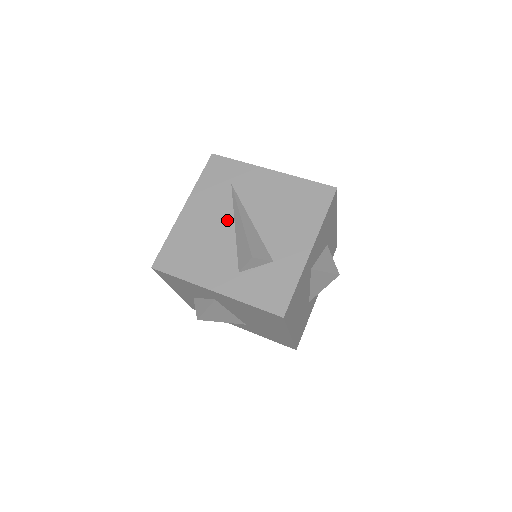
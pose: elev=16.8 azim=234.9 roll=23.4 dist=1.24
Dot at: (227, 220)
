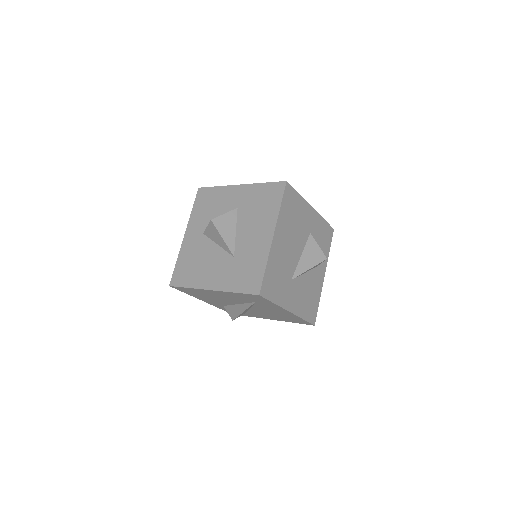
Dot at: (236, 302)
